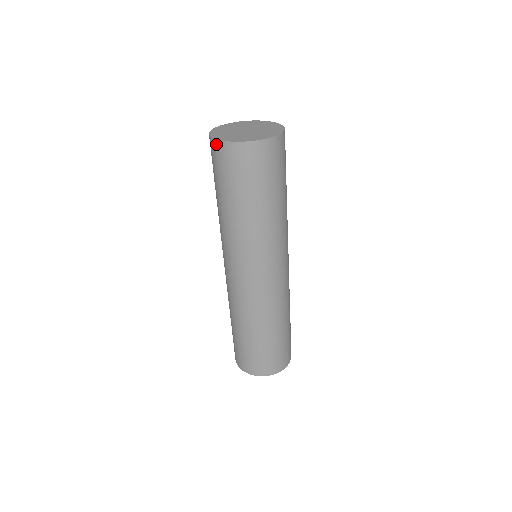
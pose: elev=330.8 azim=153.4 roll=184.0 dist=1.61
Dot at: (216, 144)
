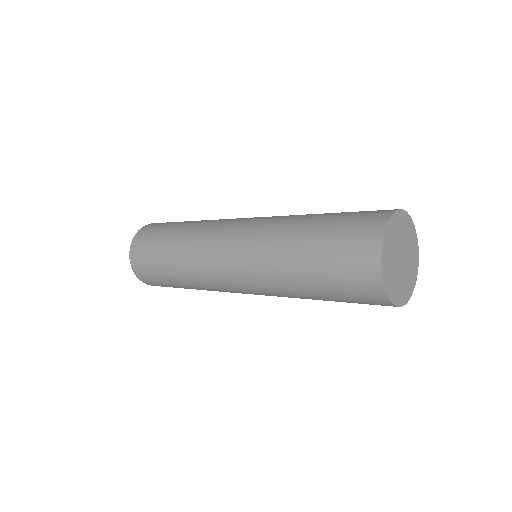
Dot at: (376, 248)
